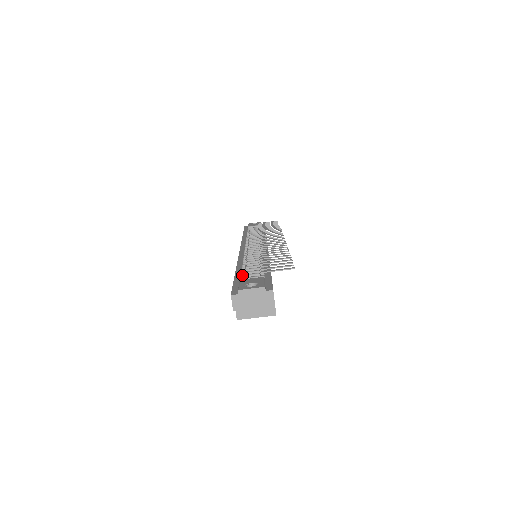
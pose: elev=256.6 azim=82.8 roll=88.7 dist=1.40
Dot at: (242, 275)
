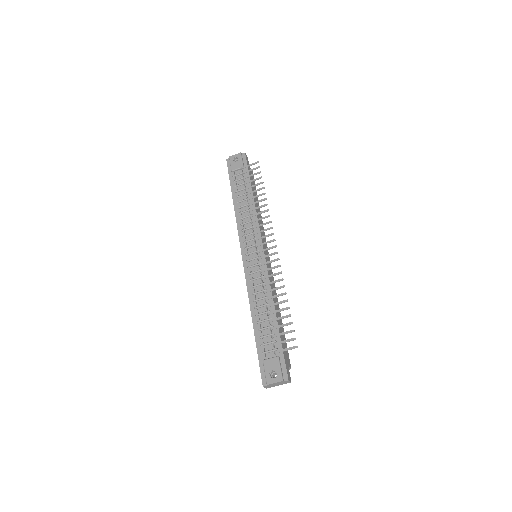
Dot at: (261, 345)
